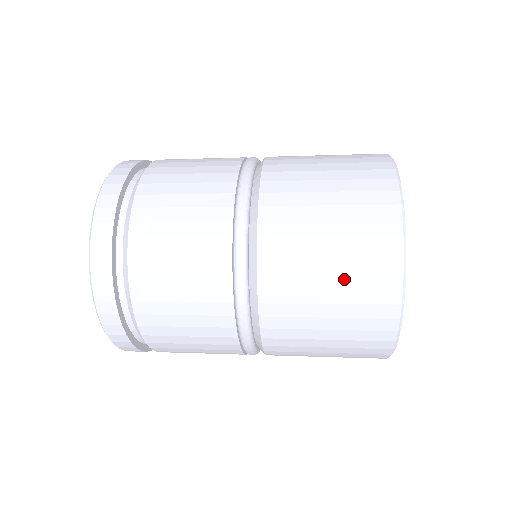
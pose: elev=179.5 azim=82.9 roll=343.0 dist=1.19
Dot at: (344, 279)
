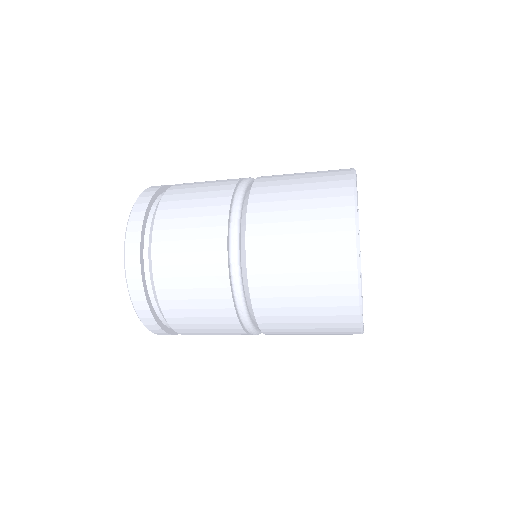
Dot at: (316, 311)
